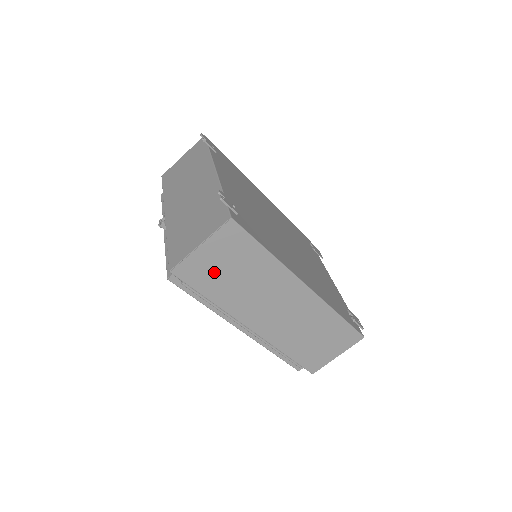
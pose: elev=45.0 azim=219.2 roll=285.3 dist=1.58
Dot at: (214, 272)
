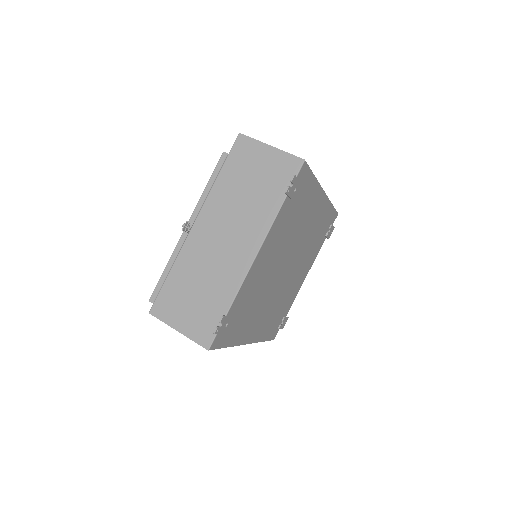
Dot at: occluded
